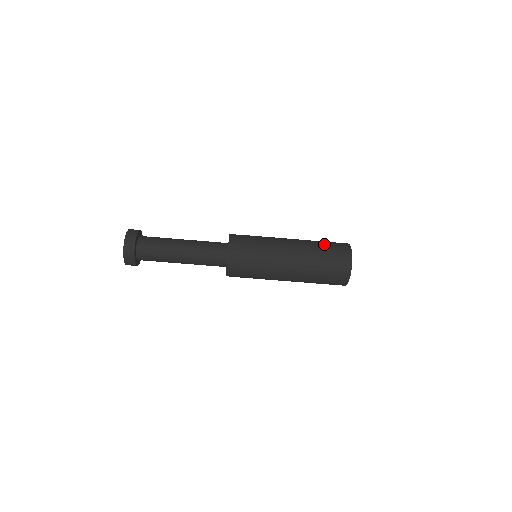
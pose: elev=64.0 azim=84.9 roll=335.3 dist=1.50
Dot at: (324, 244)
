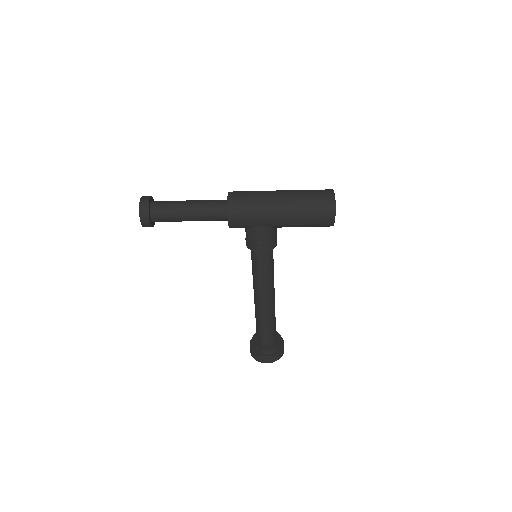
Dot at: occluded
